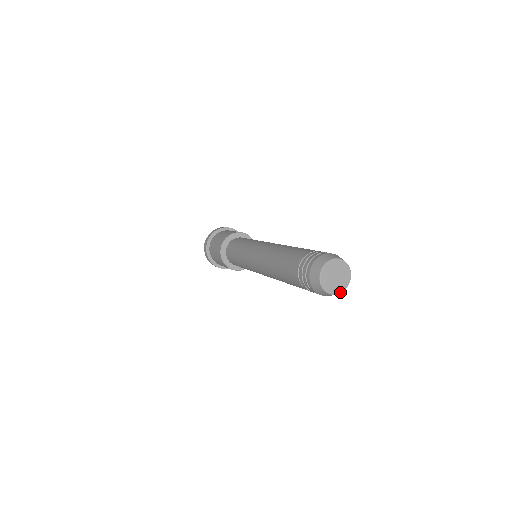
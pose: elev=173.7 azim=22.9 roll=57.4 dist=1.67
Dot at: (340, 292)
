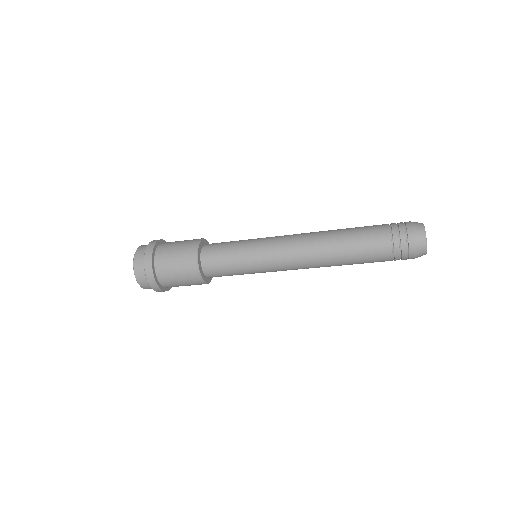
Dot at: (426, 252)
